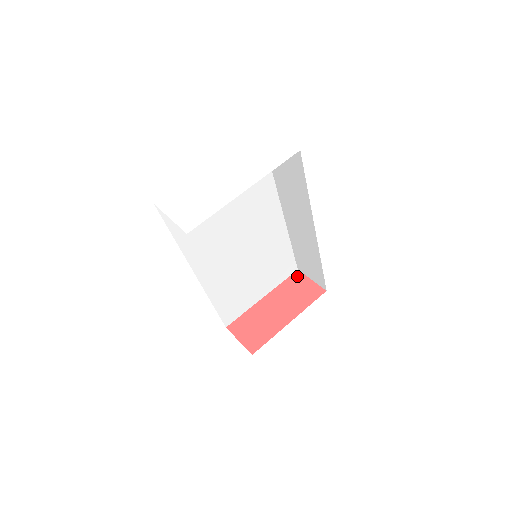
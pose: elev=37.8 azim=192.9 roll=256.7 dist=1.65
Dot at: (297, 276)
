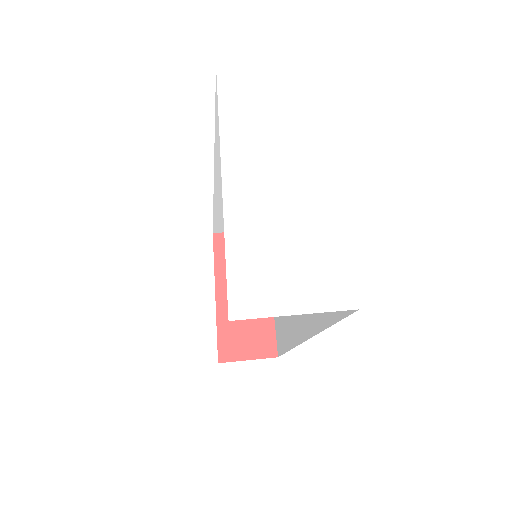
Dot at: (221, 241)
